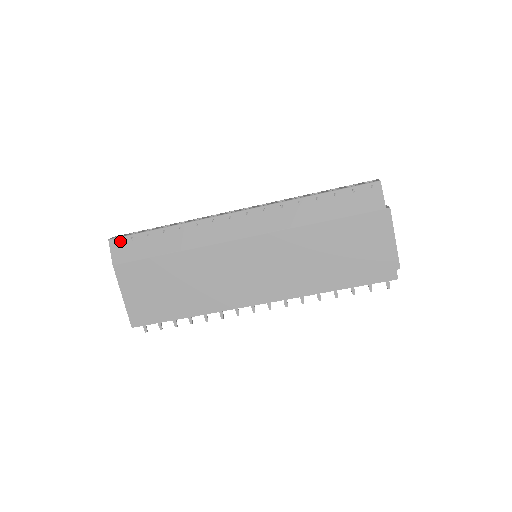
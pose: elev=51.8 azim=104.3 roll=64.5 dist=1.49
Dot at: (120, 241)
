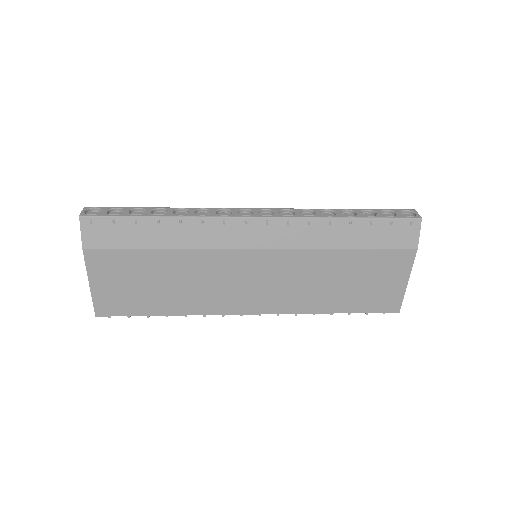
Dot at: (96, 221)
